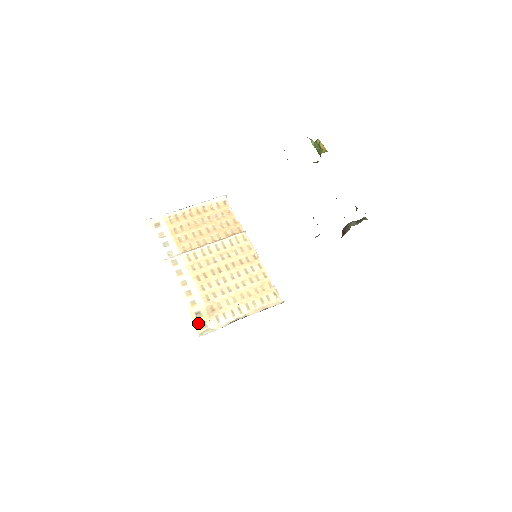
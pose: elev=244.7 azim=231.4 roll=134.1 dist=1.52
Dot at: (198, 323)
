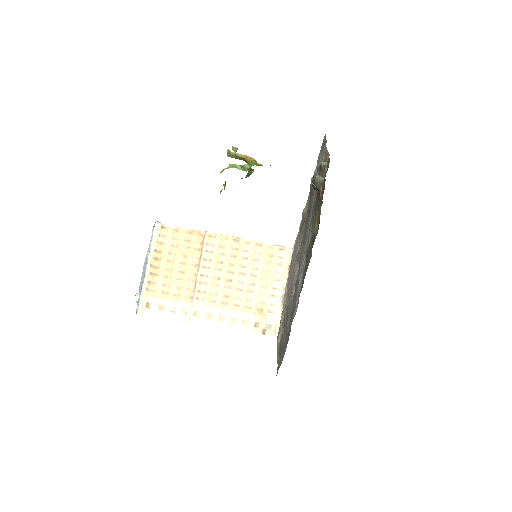
Dot at: (265, 330)
